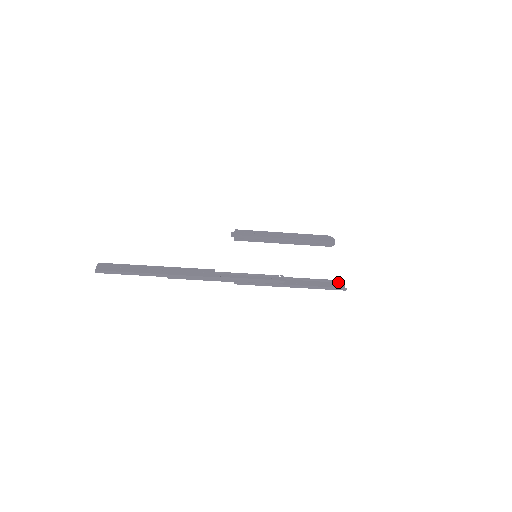
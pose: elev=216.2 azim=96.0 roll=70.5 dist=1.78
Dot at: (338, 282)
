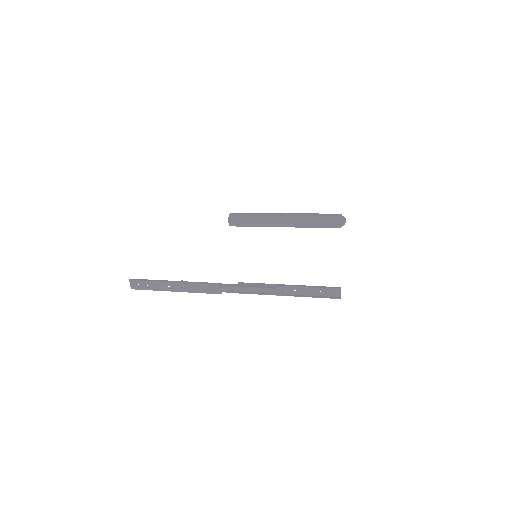
Dot at: (335, 288)
